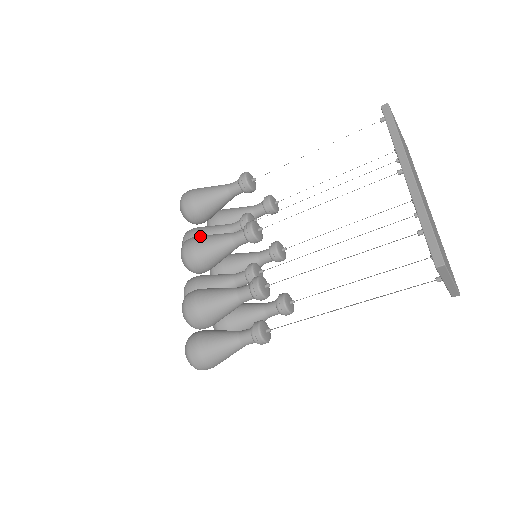
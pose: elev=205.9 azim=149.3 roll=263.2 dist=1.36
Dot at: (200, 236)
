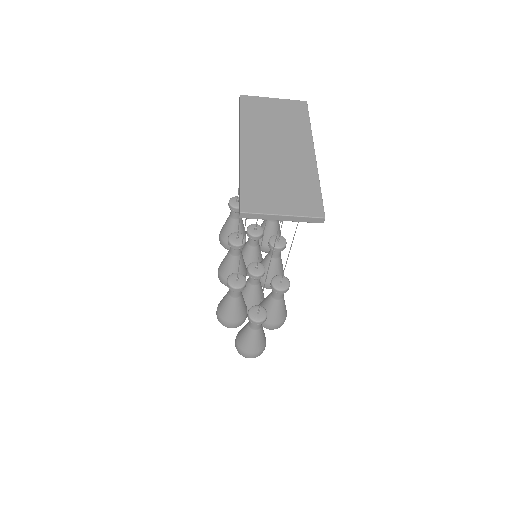
Dot at: occluded
